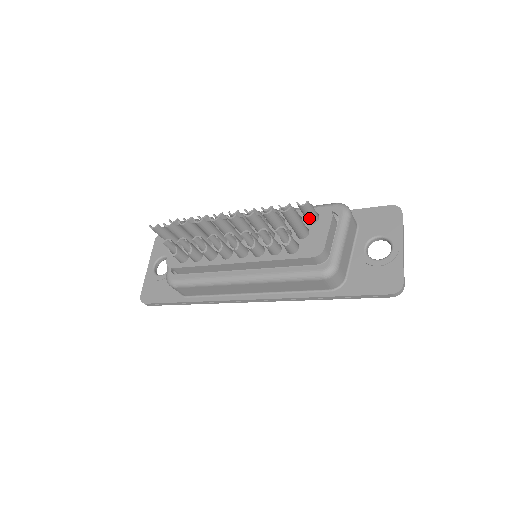
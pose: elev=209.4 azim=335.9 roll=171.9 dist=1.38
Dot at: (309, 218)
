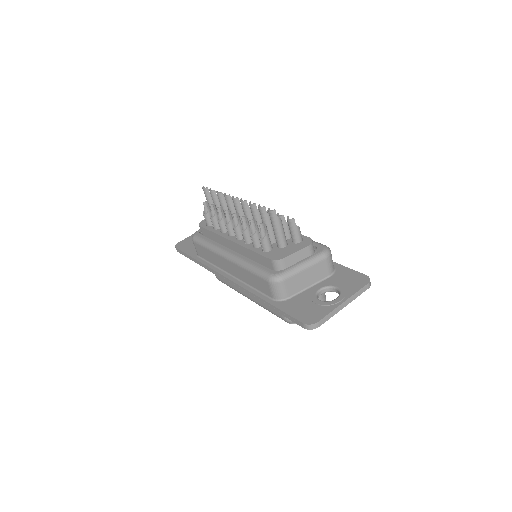
Dot at: (292, 236)
